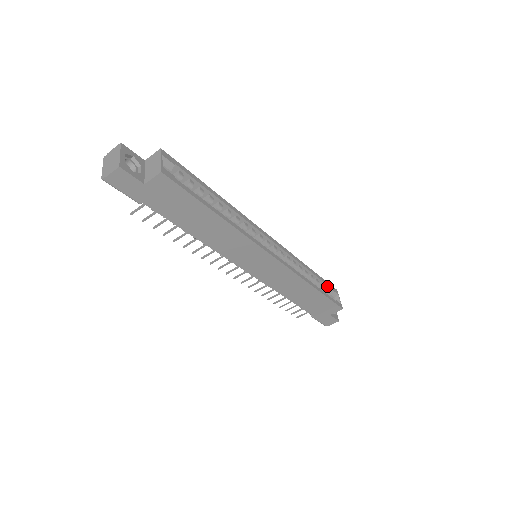
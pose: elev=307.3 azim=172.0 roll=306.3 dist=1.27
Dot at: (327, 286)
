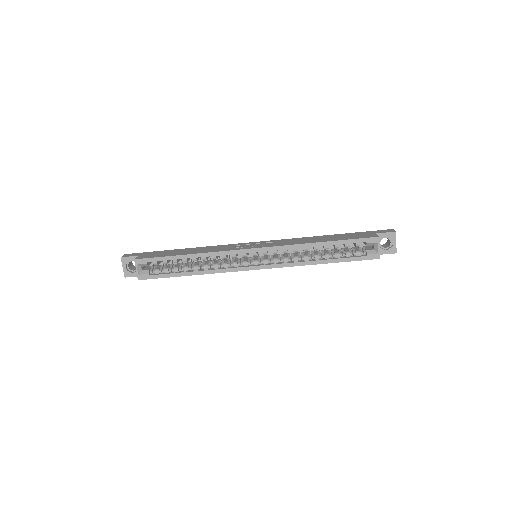
Dot at: (357, 242)
